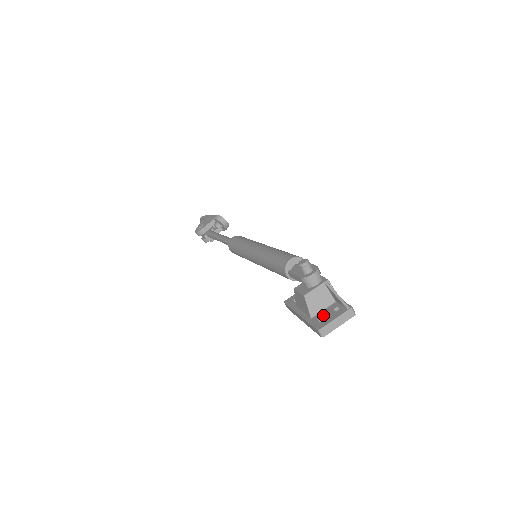
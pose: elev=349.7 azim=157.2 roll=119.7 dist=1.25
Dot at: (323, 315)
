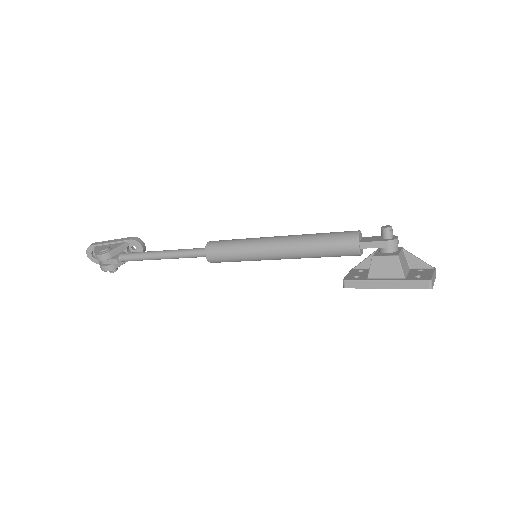
Dot at: (415, 274)
